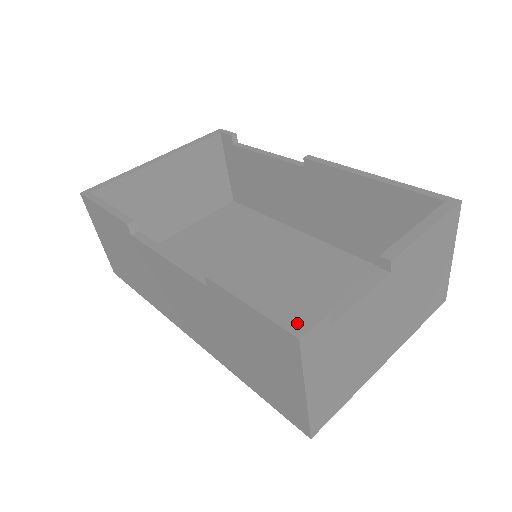
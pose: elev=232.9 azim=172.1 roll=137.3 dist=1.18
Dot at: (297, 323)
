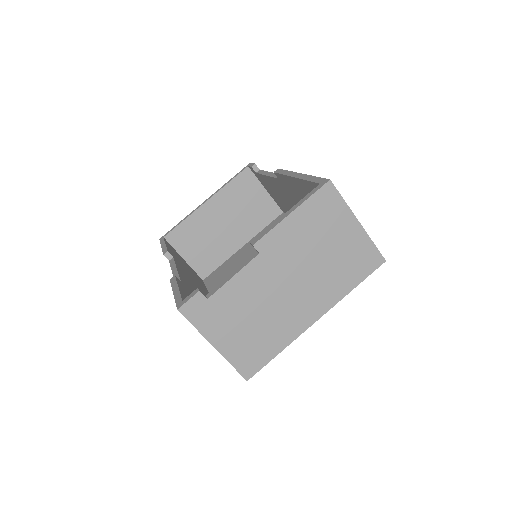
Dot at: (183, 300)
